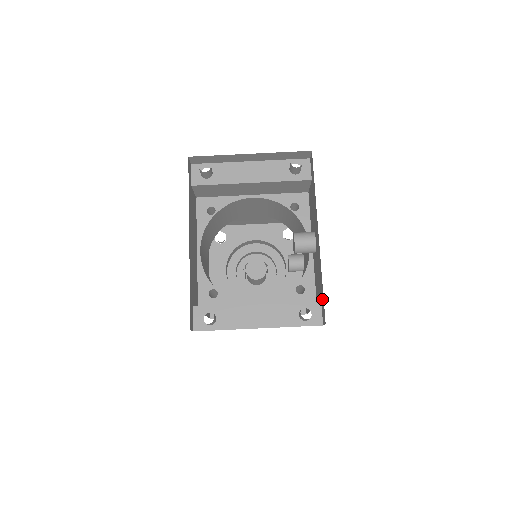
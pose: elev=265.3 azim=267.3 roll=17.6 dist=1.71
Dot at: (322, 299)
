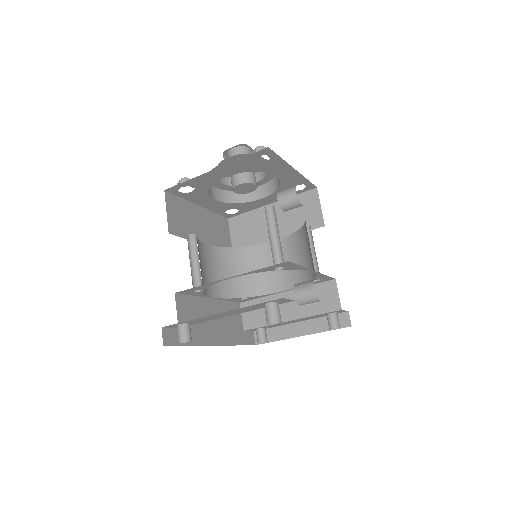
Dot at: occluded
